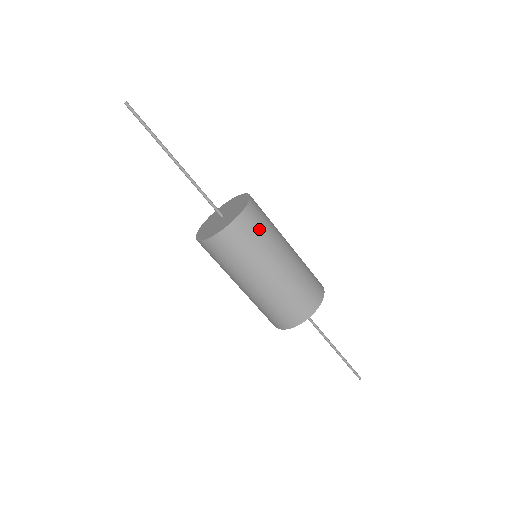
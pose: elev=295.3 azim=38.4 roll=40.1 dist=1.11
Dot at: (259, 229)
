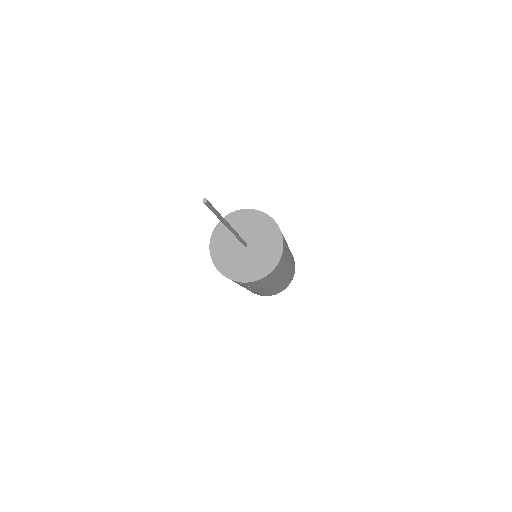
Dot at: (286, 249)
